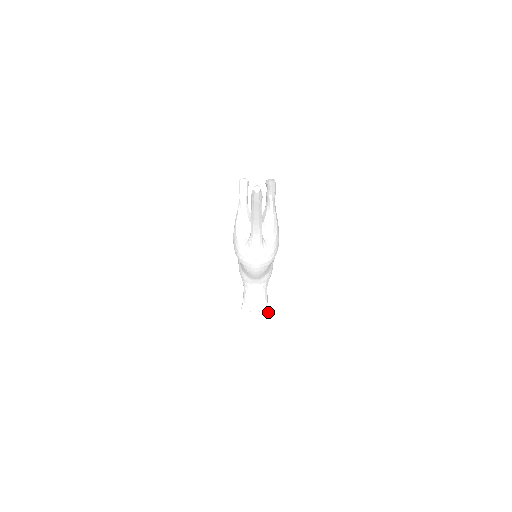
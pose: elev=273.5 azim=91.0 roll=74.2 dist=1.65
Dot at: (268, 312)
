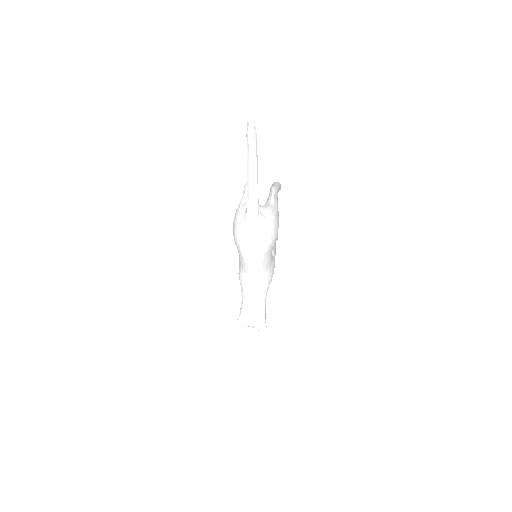
Dot at: (264, 327)
